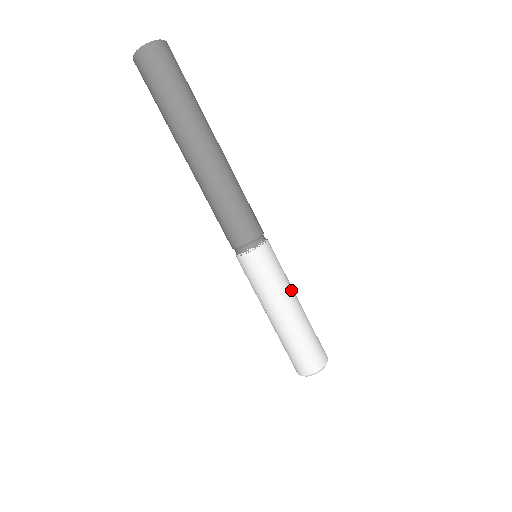
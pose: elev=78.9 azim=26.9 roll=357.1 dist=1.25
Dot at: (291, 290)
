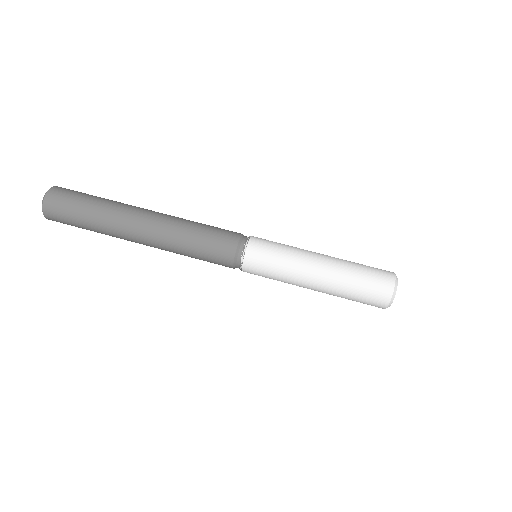
Dot at: (305, 256)
